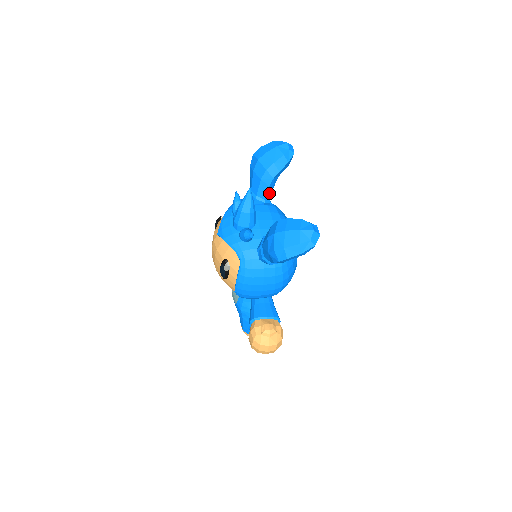
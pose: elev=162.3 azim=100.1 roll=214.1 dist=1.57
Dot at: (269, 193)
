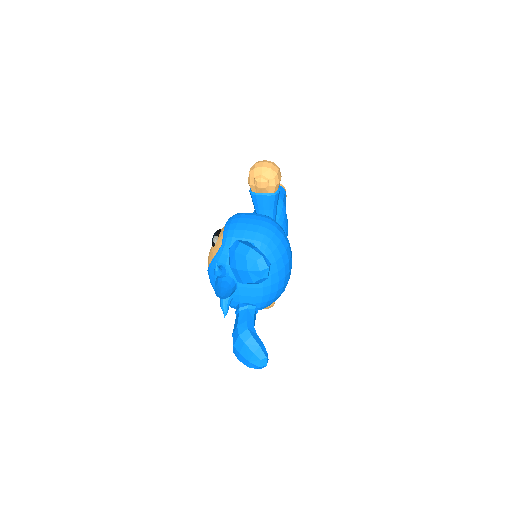
Dot at: occluded
